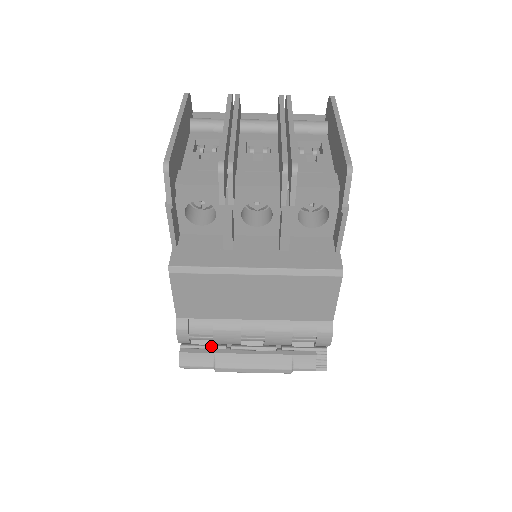
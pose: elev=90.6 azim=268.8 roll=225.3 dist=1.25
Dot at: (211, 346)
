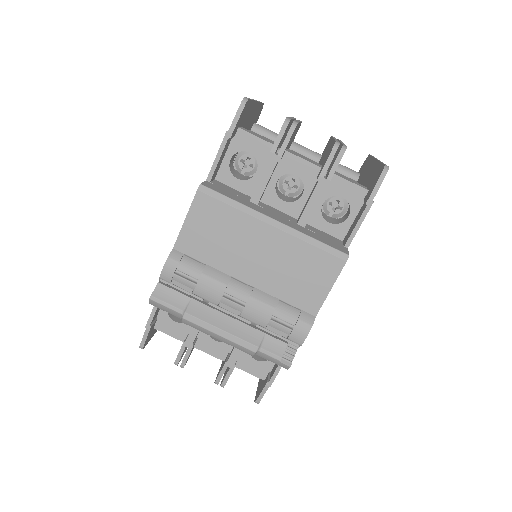
Dot at: (190, 292)
